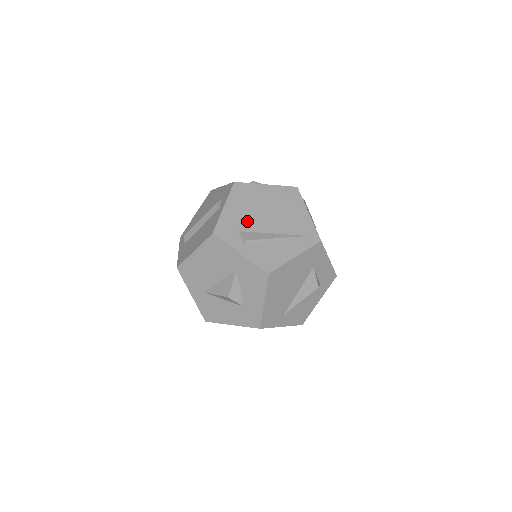
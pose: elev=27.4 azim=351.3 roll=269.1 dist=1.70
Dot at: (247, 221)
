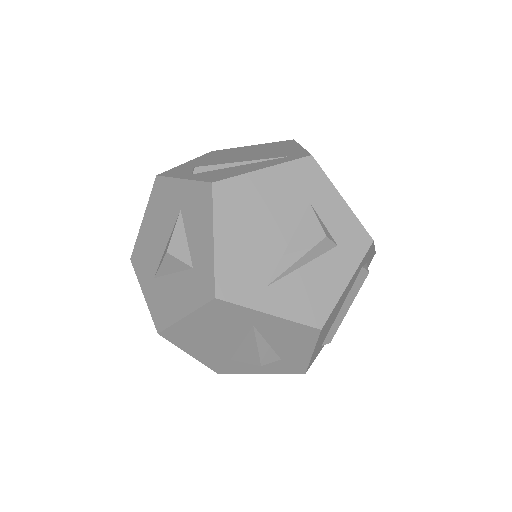
Dot at: (209, 163)
